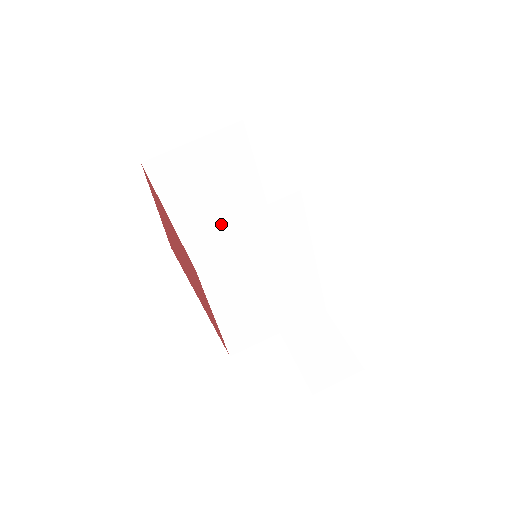
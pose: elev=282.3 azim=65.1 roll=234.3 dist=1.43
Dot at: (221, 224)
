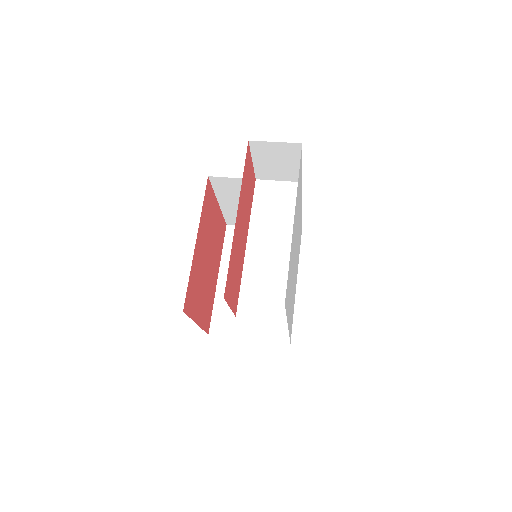
Dot at: occluded
